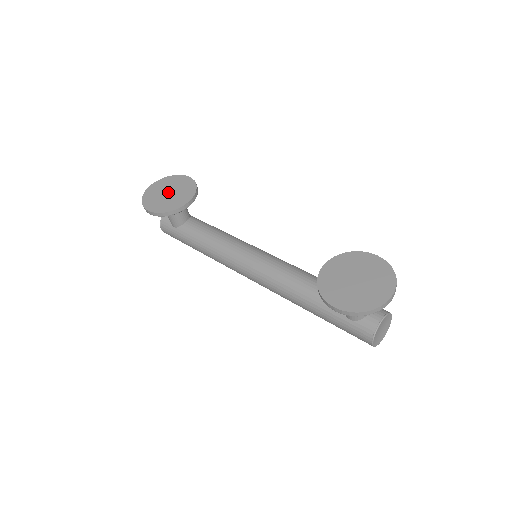
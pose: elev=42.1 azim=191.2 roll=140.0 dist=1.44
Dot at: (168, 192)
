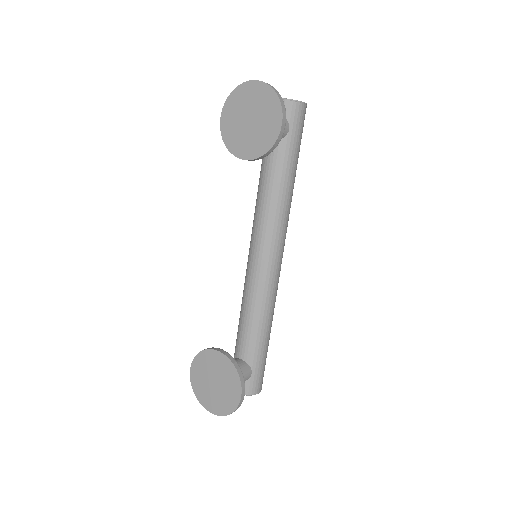
Dot at: (250, 118)
